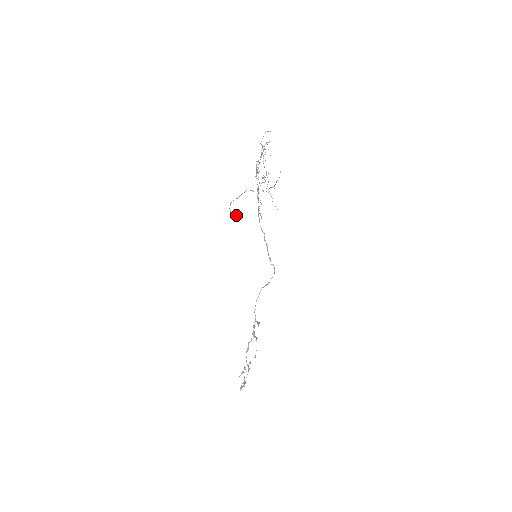
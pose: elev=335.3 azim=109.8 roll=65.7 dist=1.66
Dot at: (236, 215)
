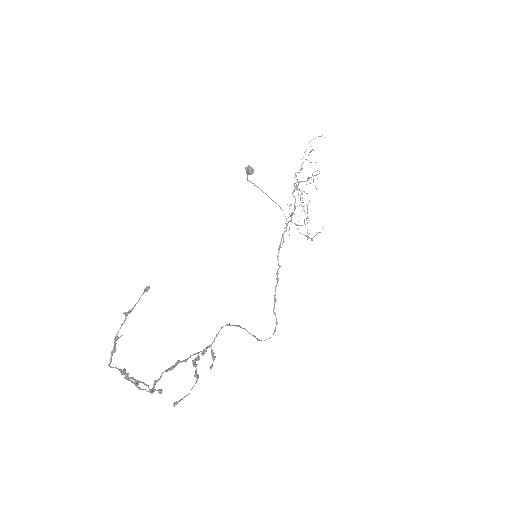
Dot at: occluded
